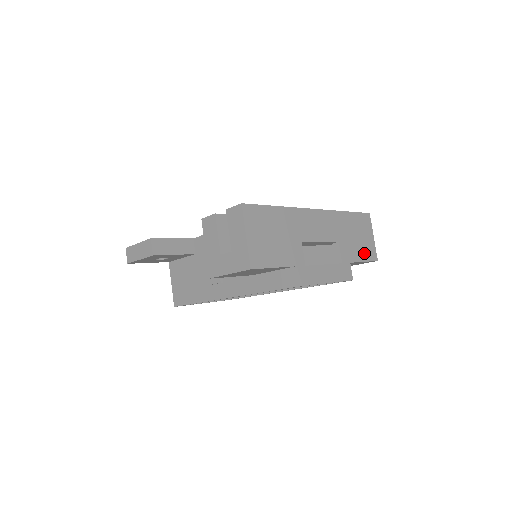
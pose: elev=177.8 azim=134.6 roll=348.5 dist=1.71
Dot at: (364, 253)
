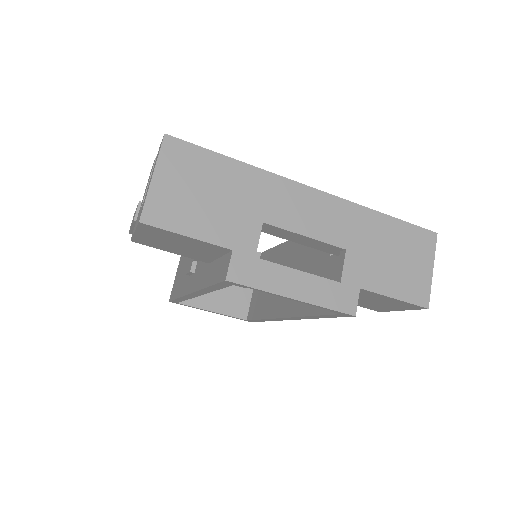
Dot at: (400, 286)
